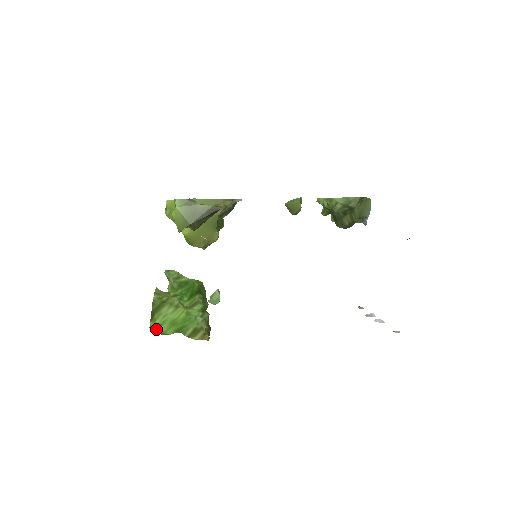
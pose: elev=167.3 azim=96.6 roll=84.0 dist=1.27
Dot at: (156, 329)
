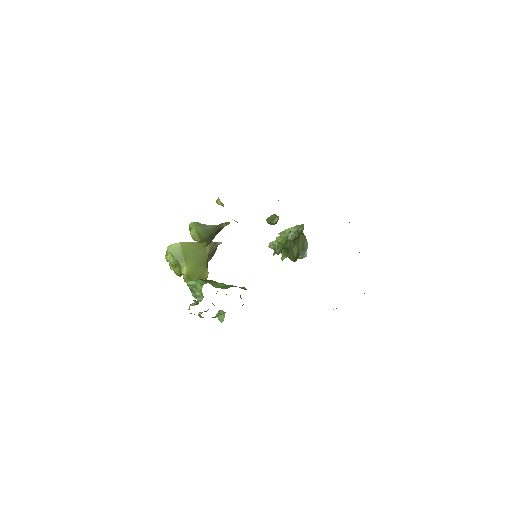
Dot at: (215, 287)
